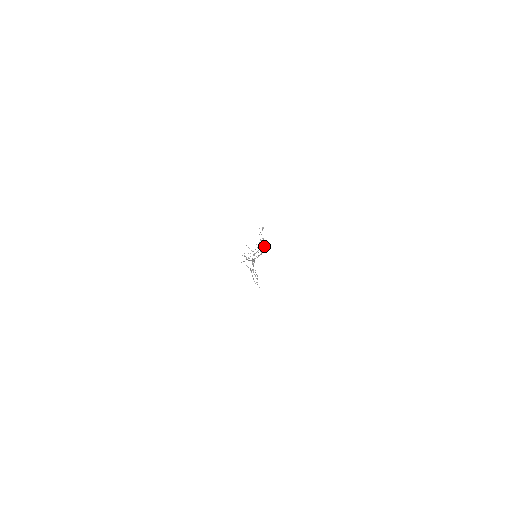
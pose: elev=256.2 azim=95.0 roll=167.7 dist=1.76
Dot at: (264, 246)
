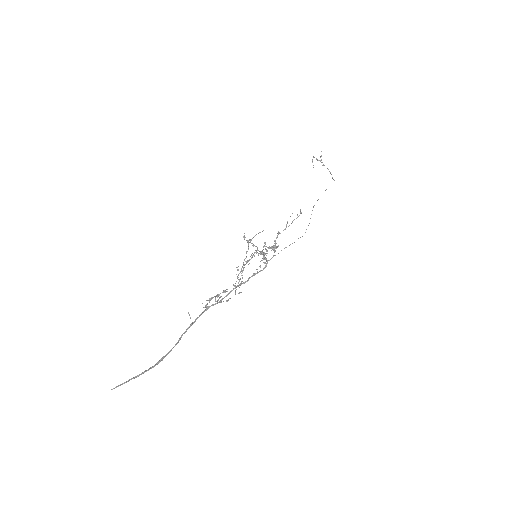
Dot at: occluded
